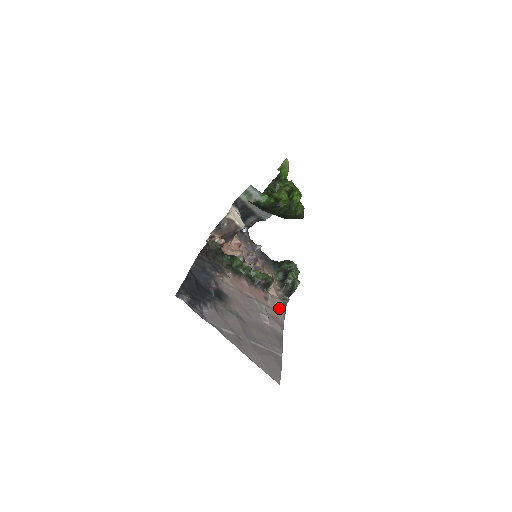
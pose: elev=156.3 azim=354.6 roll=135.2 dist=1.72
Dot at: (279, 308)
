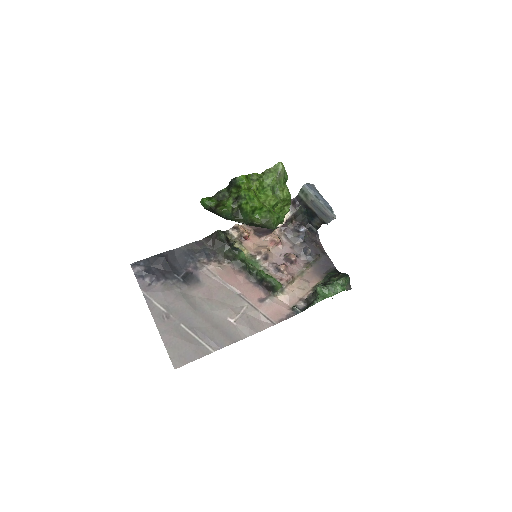
Dot at: (274, 315)
